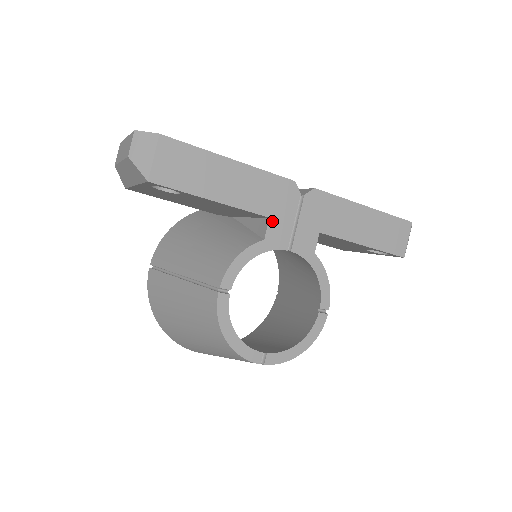
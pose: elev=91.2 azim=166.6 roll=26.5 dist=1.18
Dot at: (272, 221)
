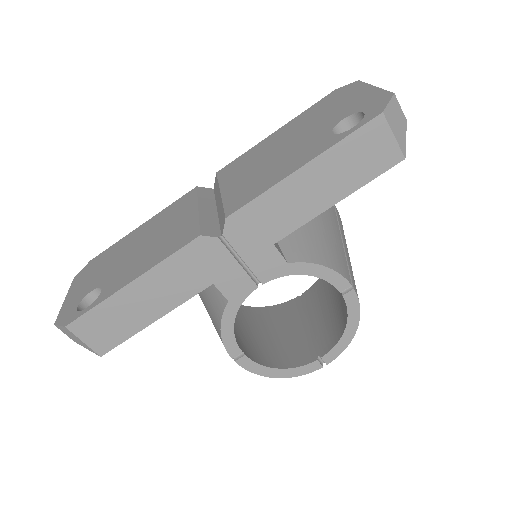
Dot at: (218, 283)
